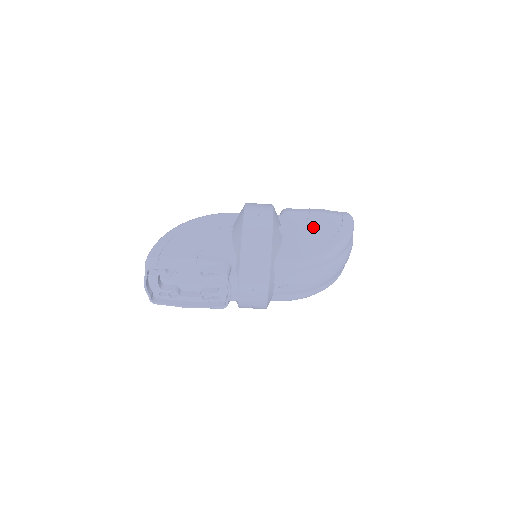
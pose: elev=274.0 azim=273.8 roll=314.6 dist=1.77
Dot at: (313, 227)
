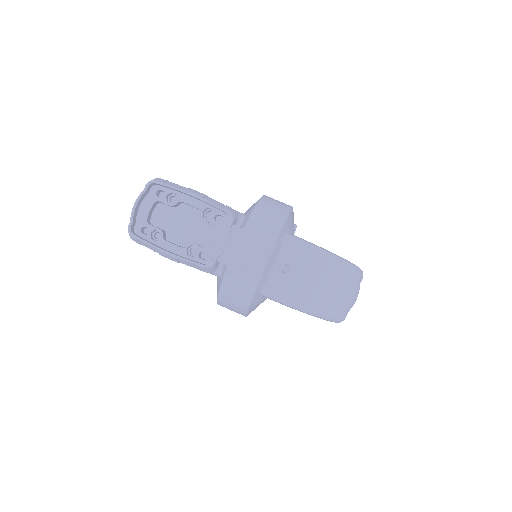
Dot at: occluded
